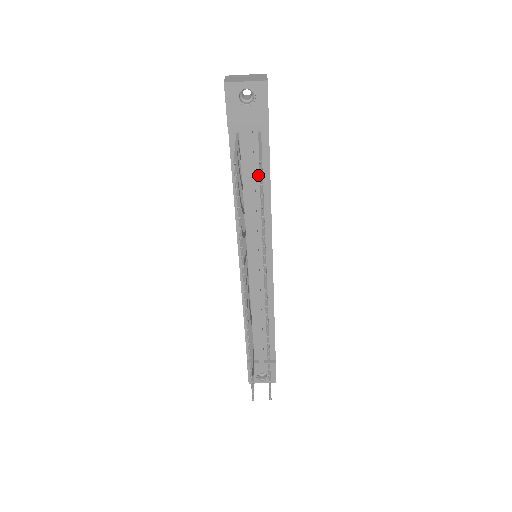
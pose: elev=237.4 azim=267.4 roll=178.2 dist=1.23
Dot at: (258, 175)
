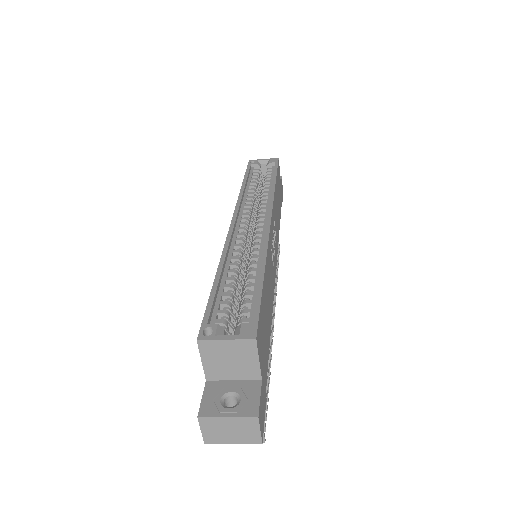
Dot at: occluded
